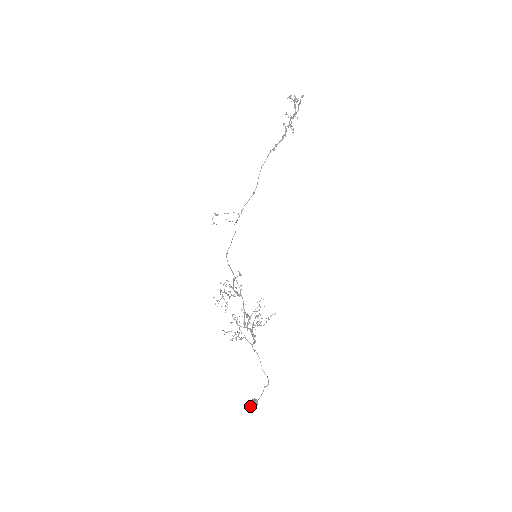
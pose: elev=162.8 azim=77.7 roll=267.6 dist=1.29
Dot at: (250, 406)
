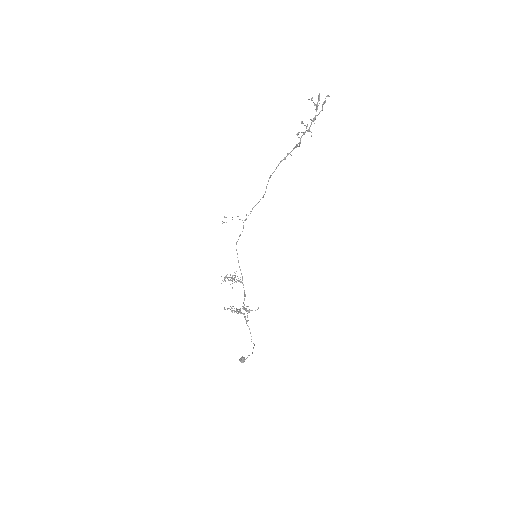
Dot at: (240, 361)
